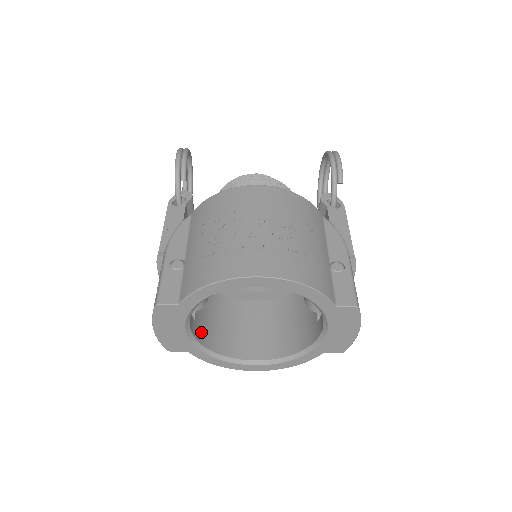
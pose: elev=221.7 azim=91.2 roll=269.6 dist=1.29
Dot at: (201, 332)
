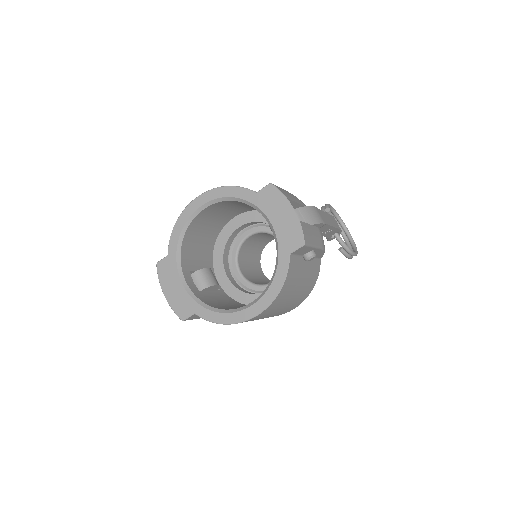
Dot at: (207, 300)
